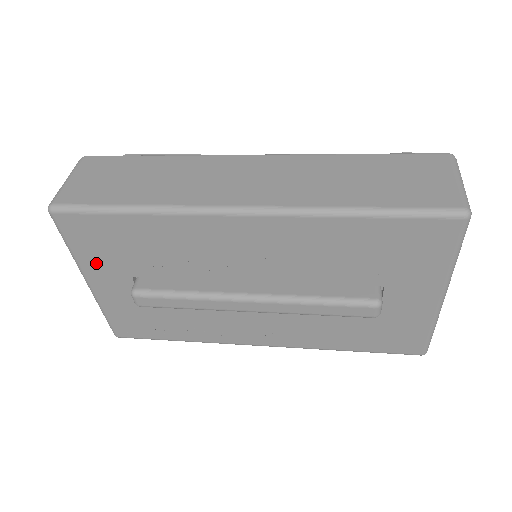
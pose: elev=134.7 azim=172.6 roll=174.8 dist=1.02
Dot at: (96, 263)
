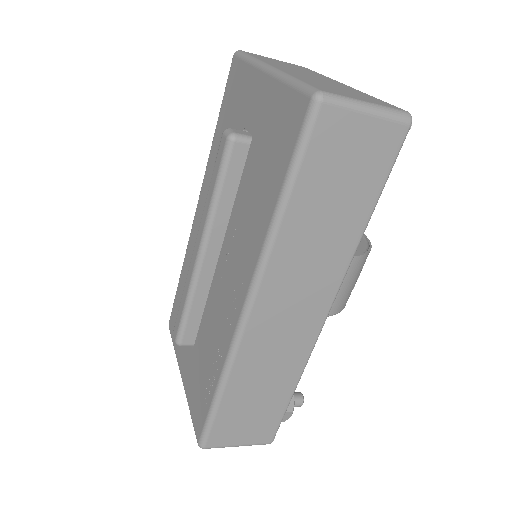
Dot at: occluded
